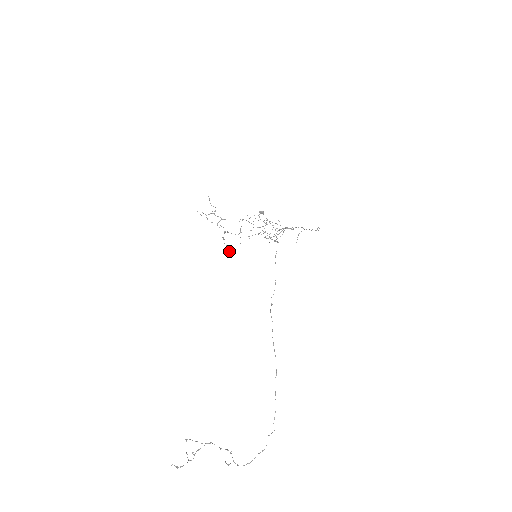
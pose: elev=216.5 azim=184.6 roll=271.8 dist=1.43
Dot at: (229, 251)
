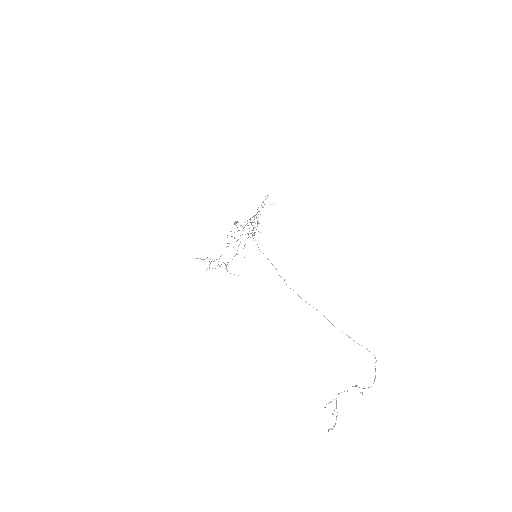
Dot at: occluded
